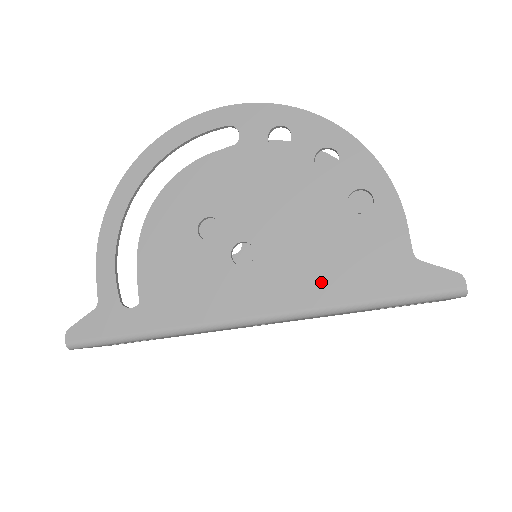
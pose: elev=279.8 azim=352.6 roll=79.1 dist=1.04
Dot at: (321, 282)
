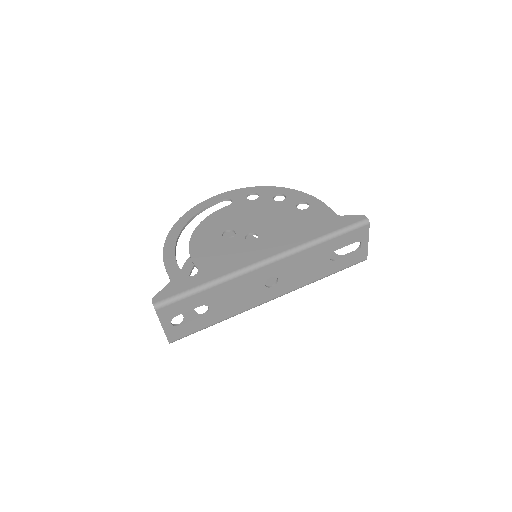
Dot at: (298, 235)
